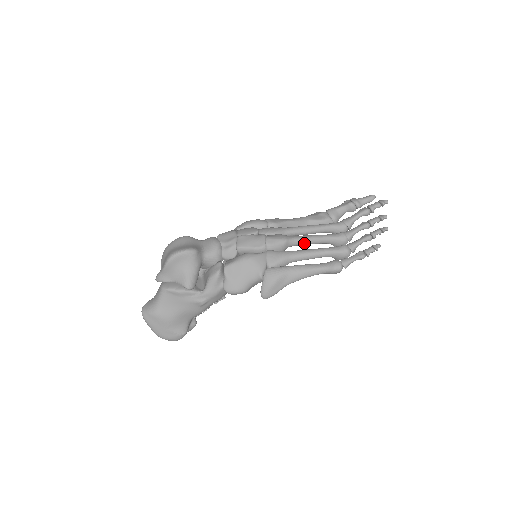
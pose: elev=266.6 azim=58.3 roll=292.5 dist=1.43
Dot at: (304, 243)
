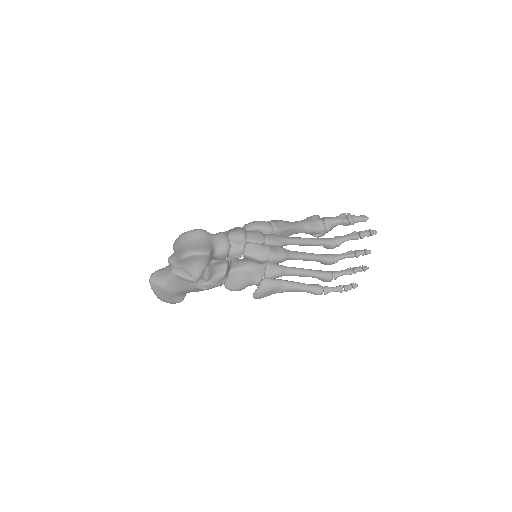
Dot at: occluded
